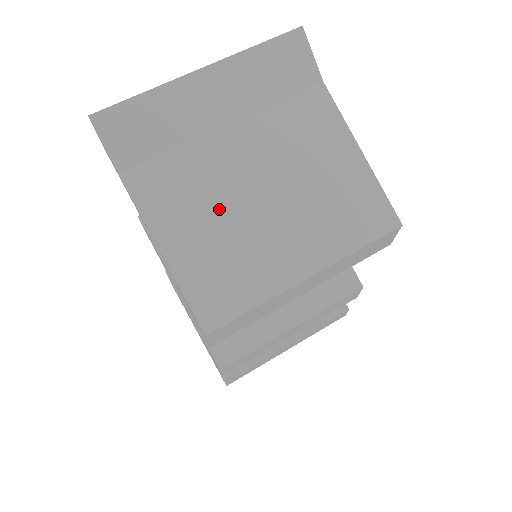
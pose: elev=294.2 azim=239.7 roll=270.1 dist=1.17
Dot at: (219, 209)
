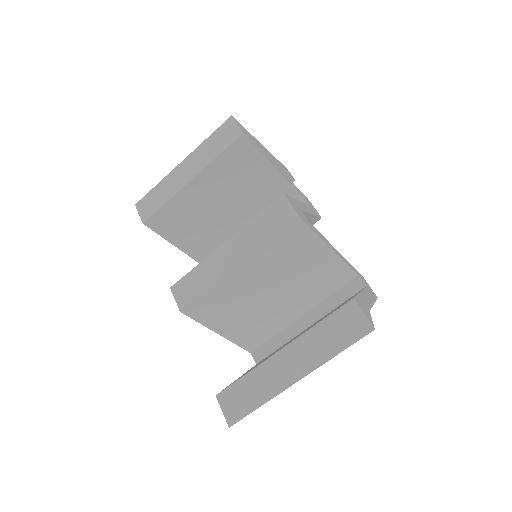
Dot at: occluded
